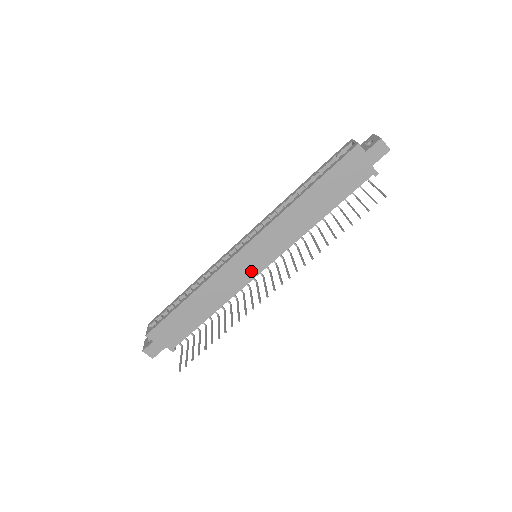
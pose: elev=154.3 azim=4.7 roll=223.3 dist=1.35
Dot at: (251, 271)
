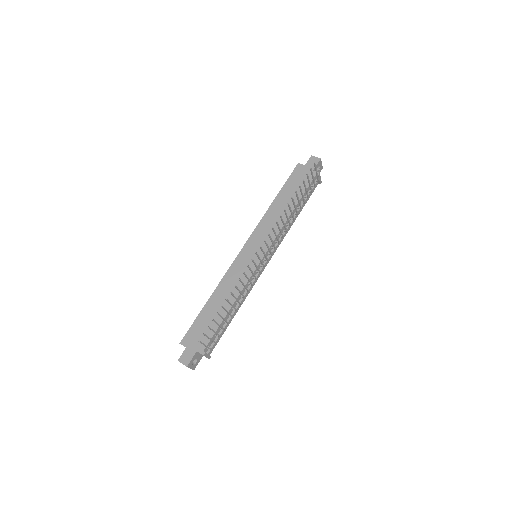
Dot at: (253, 263)
